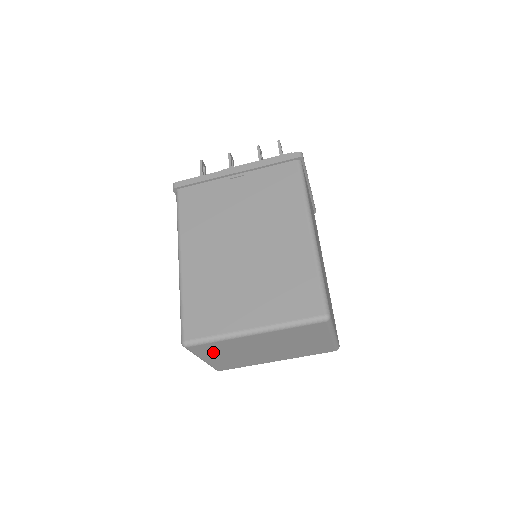
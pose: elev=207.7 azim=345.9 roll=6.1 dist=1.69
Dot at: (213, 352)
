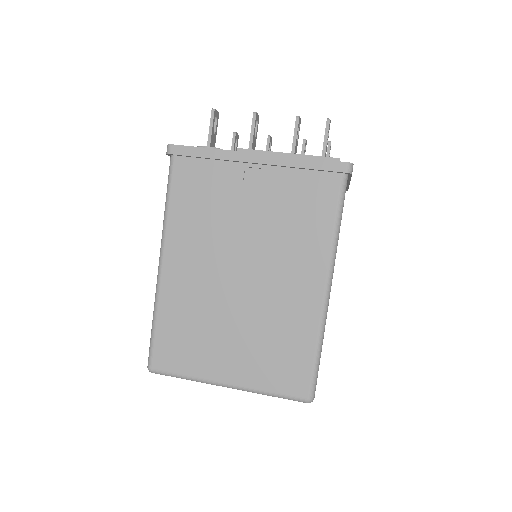
Dot at: occluded
